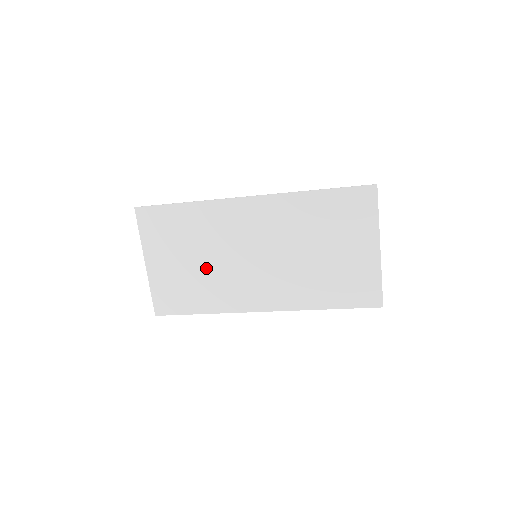
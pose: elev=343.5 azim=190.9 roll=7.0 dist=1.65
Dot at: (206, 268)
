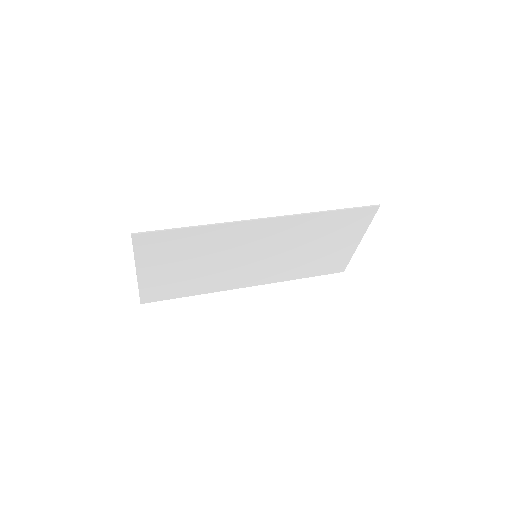
Dot at: (204, 269)
